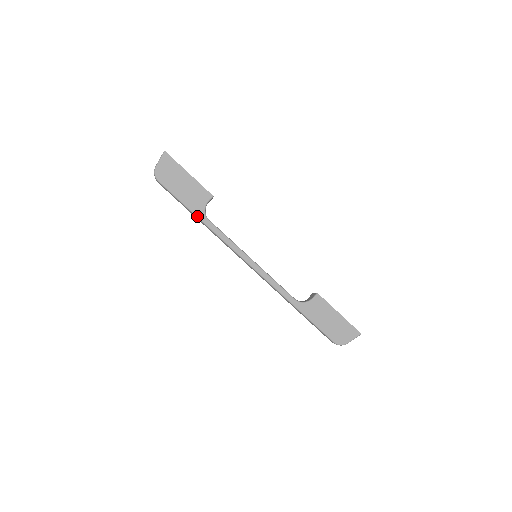
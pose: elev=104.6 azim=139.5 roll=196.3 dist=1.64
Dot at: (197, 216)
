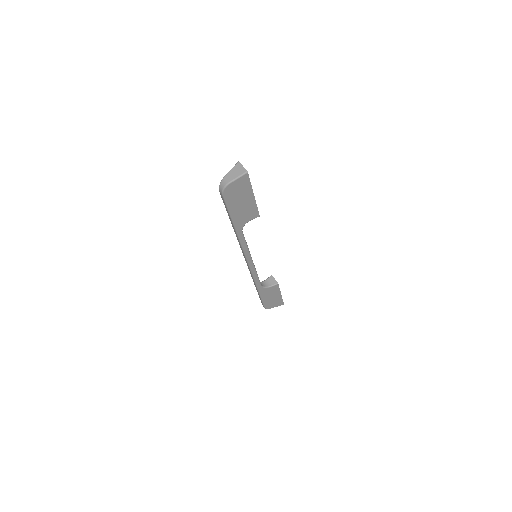
Dot at: (235, 228)
